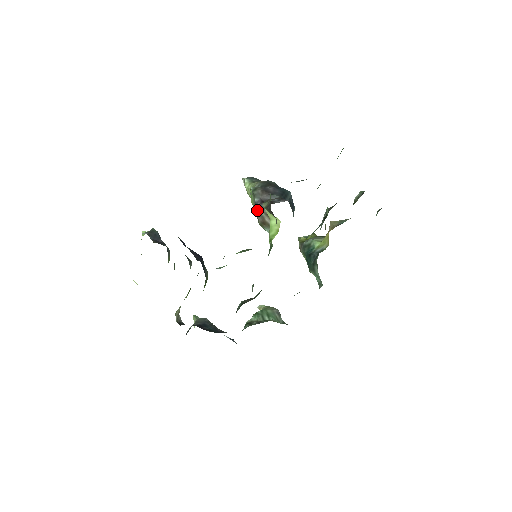
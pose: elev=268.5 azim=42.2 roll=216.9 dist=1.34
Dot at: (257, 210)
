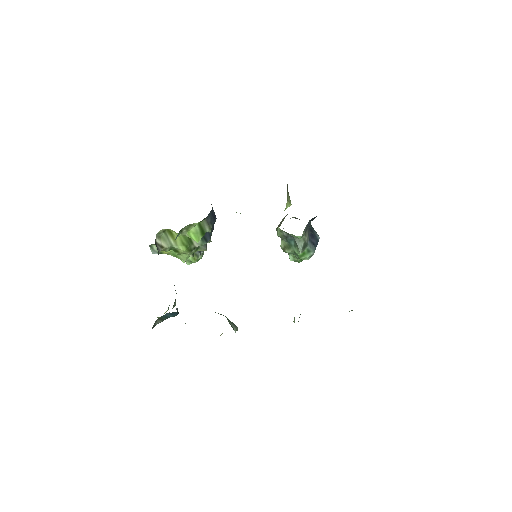
Dot at: occluded
